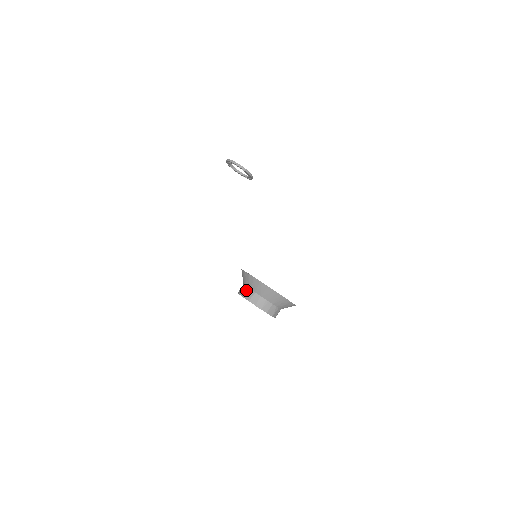
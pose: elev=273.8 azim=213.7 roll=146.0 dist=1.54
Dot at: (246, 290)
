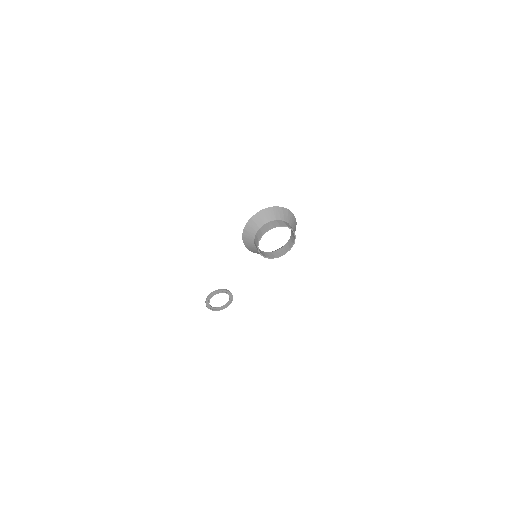
Dot at: (256, 238)
